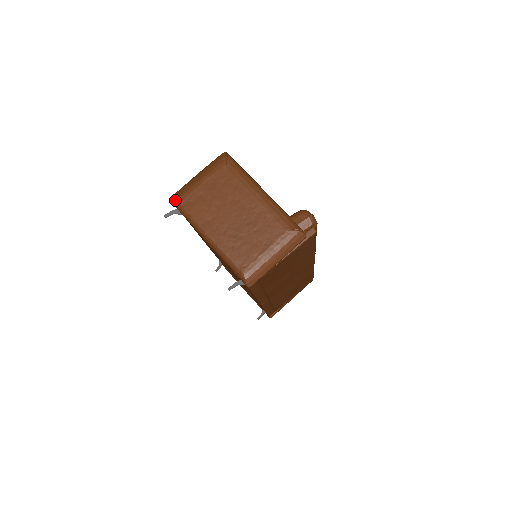
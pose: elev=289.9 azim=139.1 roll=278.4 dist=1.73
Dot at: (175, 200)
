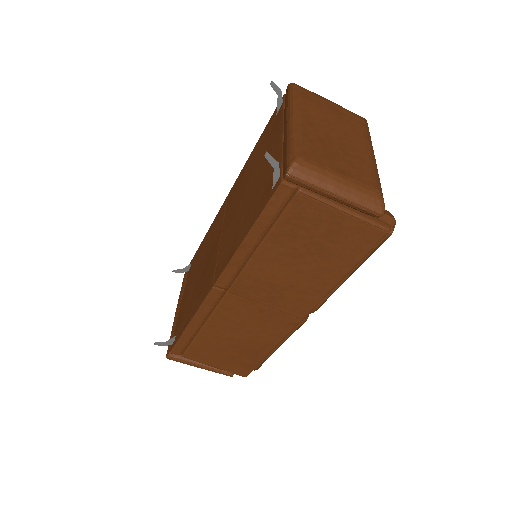
Dot at: (296, 84)
